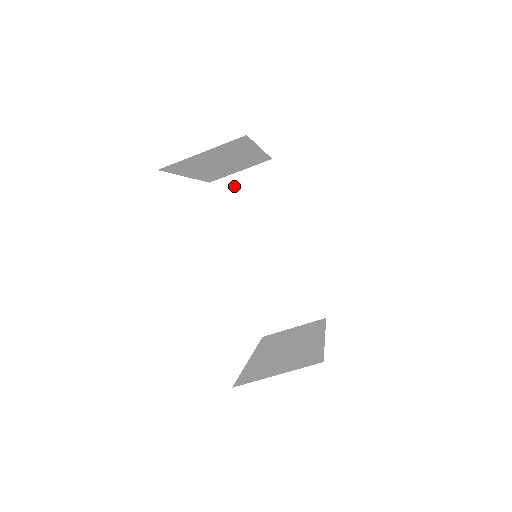
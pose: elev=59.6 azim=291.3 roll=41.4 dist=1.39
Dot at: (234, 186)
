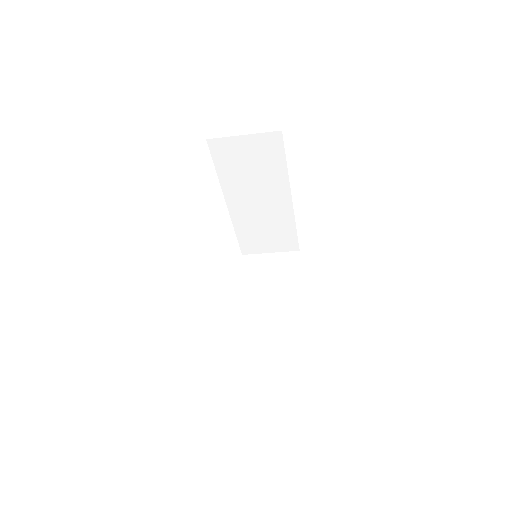
Dot at: (234, 147)
